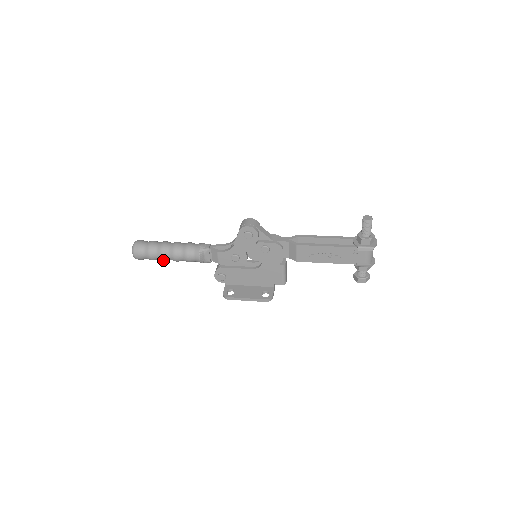
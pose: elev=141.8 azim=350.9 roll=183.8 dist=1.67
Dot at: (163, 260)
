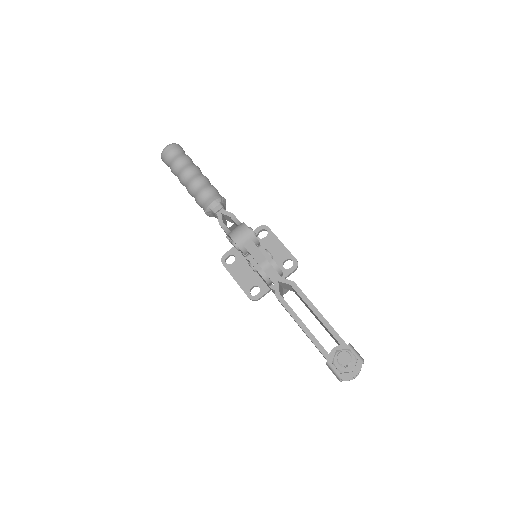
Dot at: occluded
